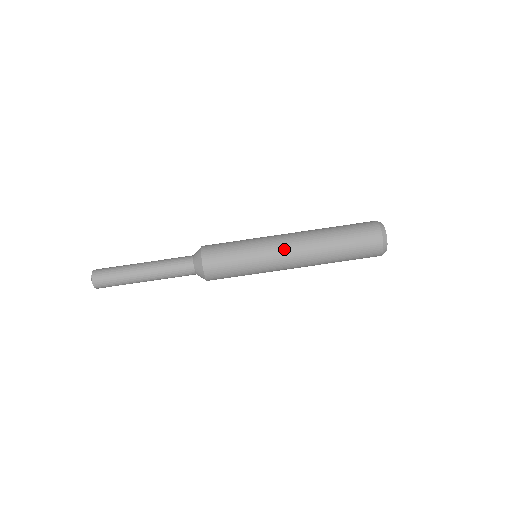
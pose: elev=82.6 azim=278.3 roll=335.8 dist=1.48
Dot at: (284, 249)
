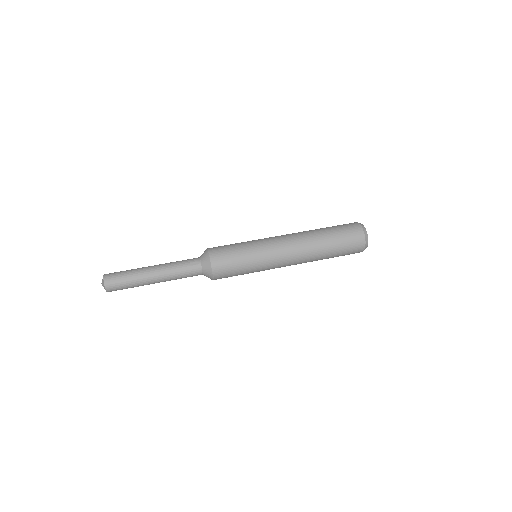
Dot at: occluded
